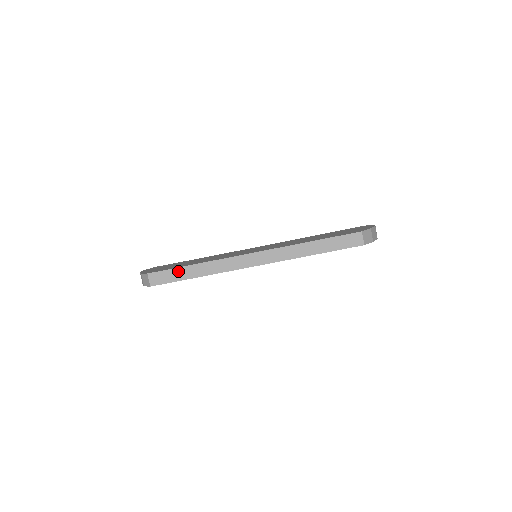
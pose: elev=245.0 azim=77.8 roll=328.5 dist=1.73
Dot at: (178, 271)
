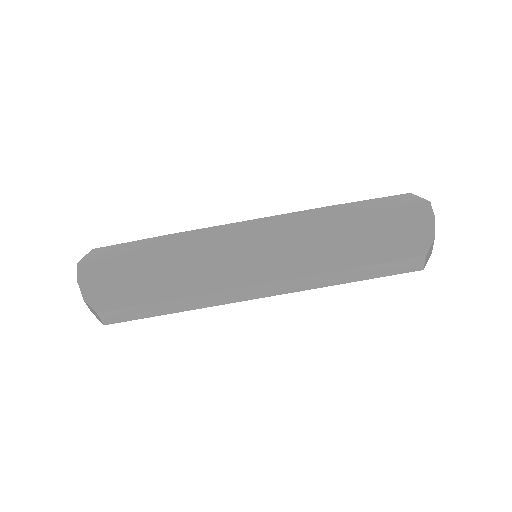
Dot at: (145, 308)
